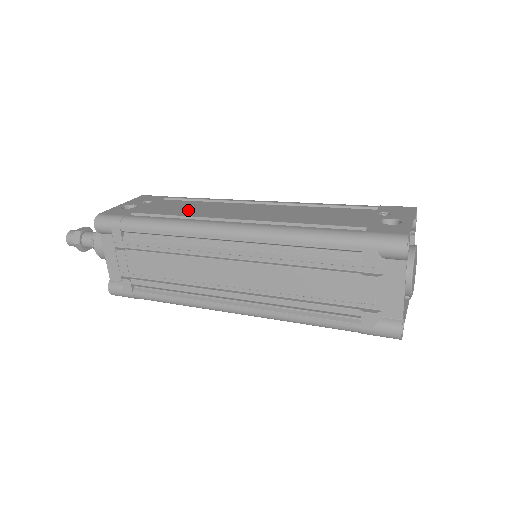
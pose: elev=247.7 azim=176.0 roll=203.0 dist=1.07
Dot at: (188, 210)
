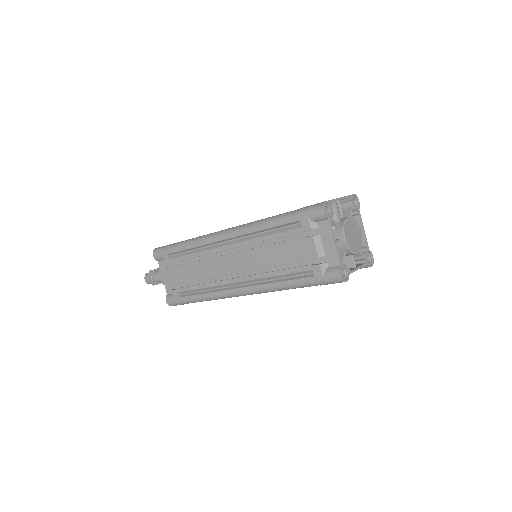
Dot at: occluded
